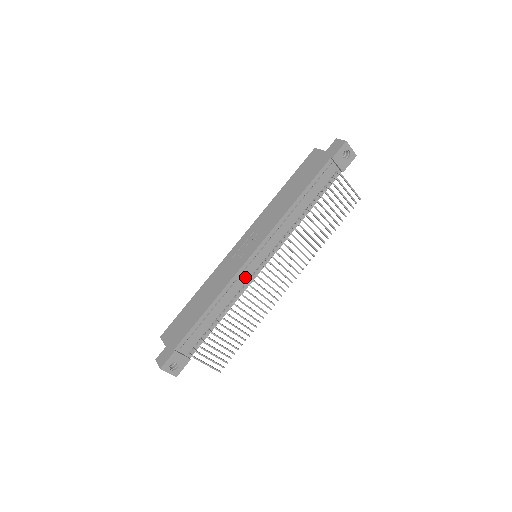
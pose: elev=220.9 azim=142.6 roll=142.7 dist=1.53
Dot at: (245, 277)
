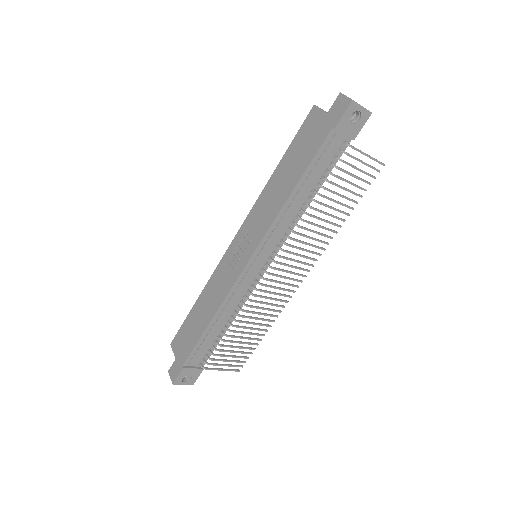
Dot at: (245, 286)
